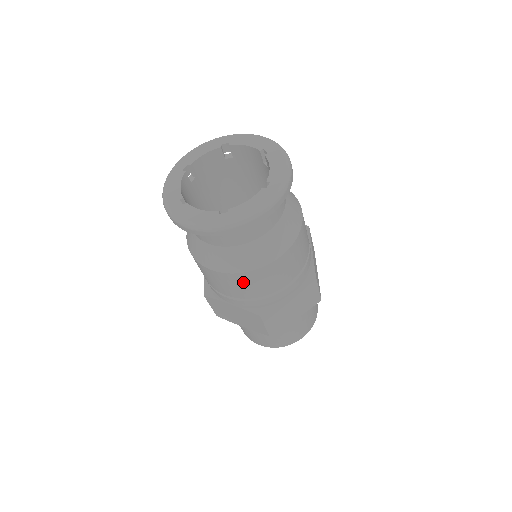
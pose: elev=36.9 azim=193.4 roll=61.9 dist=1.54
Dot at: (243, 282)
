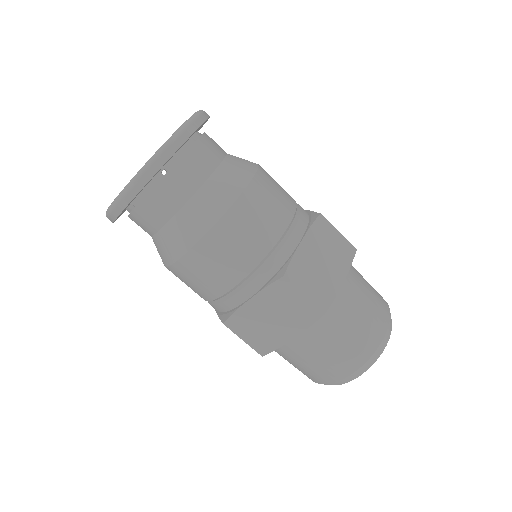
Dot at: (231, 238)
